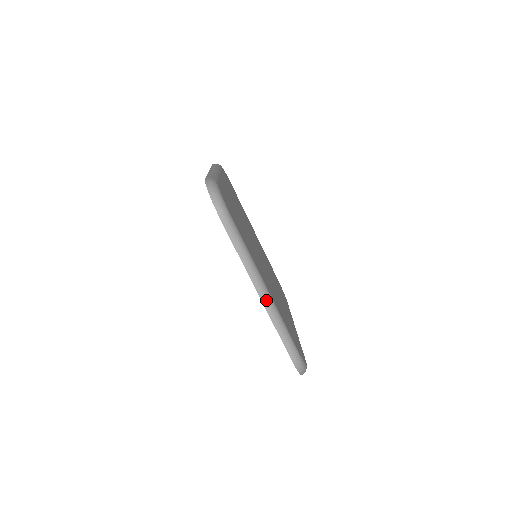
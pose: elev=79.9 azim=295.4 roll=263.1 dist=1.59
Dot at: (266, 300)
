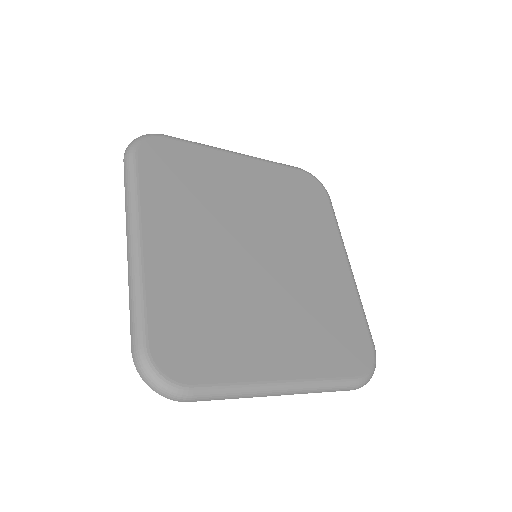
Dot at: (291, 392)
